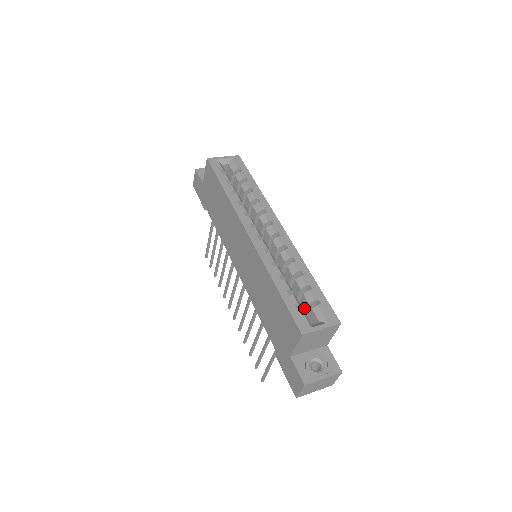
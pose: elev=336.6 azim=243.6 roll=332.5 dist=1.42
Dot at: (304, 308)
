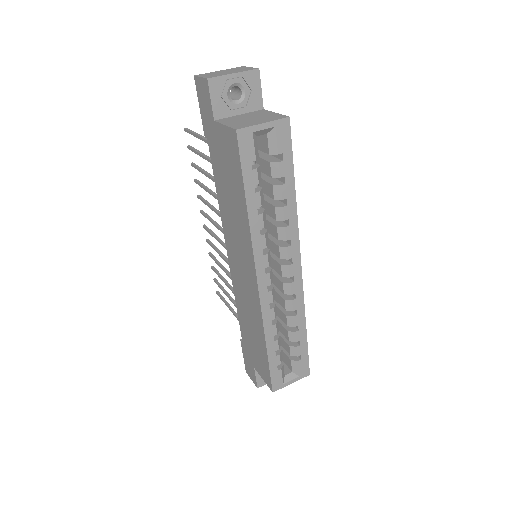
Dot at: (284, 347)
